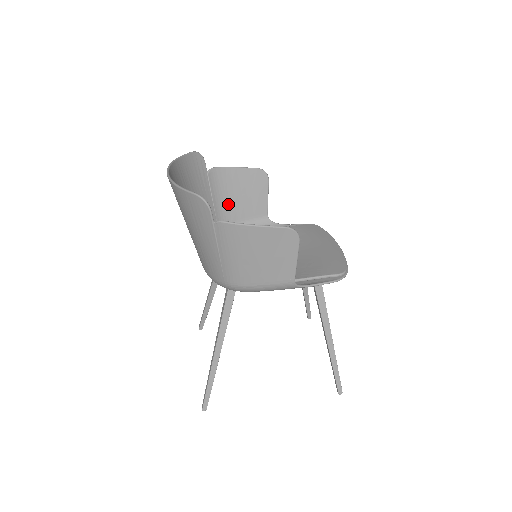
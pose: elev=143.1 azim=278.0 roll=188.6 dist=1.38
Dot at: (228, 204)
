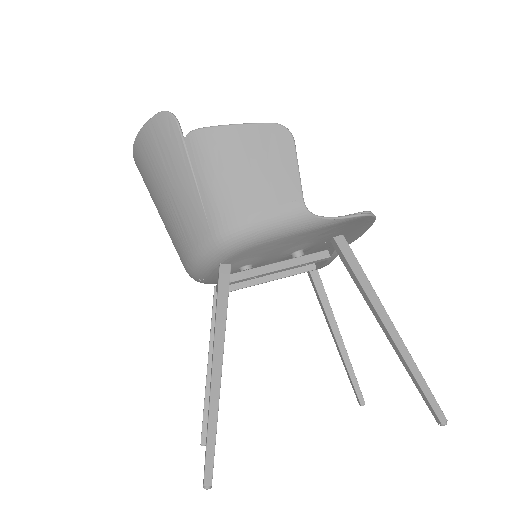
Dot at: occluded
